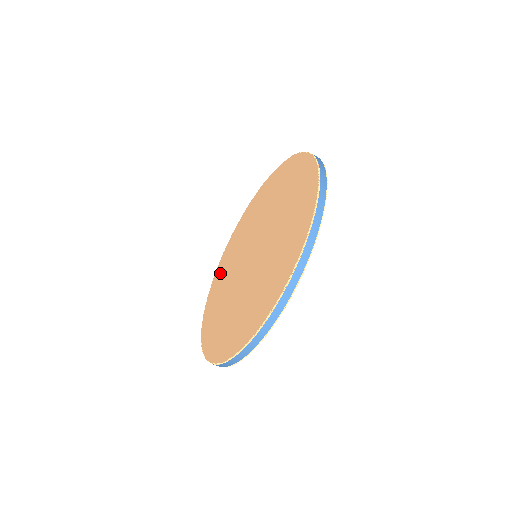
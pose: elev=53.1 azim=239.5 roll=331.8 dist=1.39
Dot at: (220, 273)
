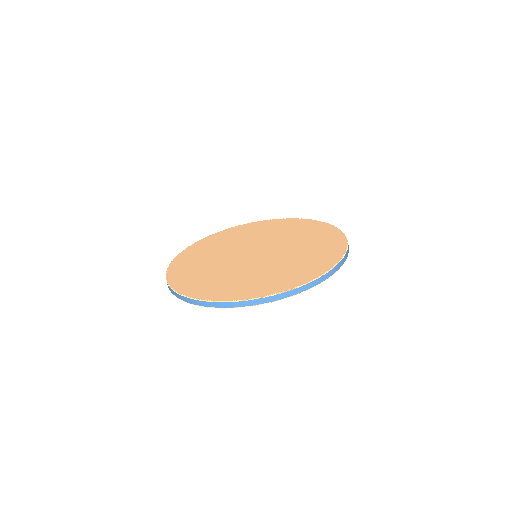
Dot at: (232, 233)
